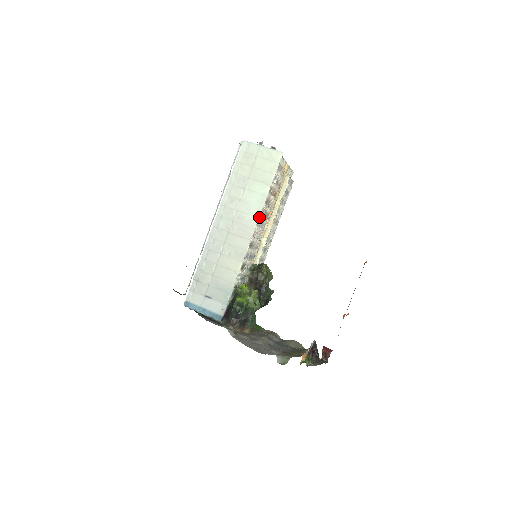
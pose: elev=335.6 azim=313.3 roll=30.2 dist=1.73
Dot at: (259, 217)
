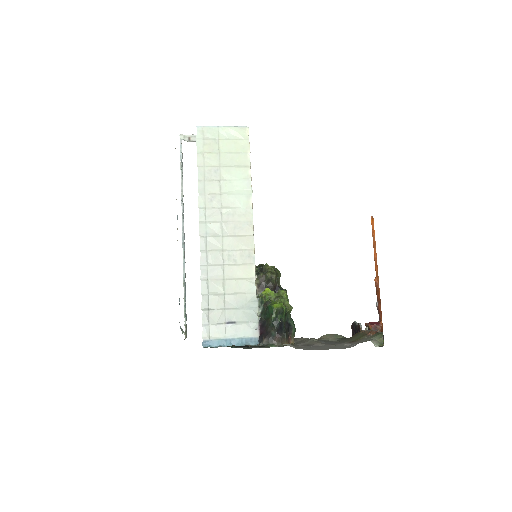
Dot at: (252, 206)
